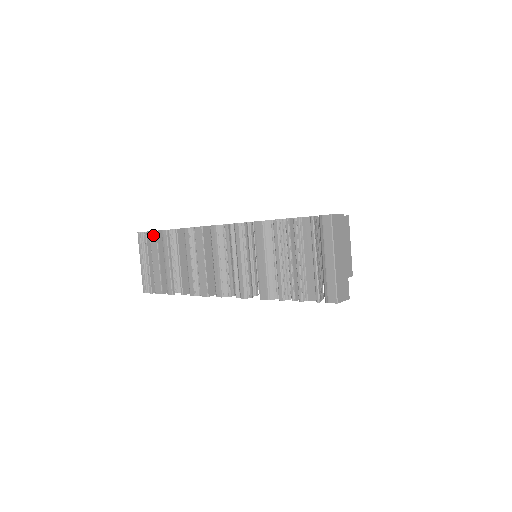
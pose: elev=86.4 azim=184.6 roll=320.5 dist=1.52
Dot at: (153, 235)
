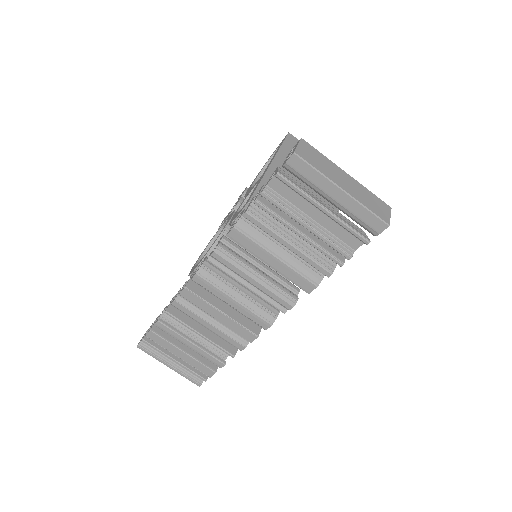
Dot at: (152, 336)
